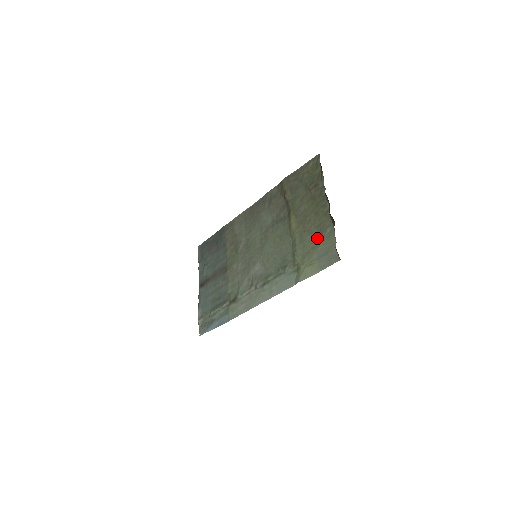
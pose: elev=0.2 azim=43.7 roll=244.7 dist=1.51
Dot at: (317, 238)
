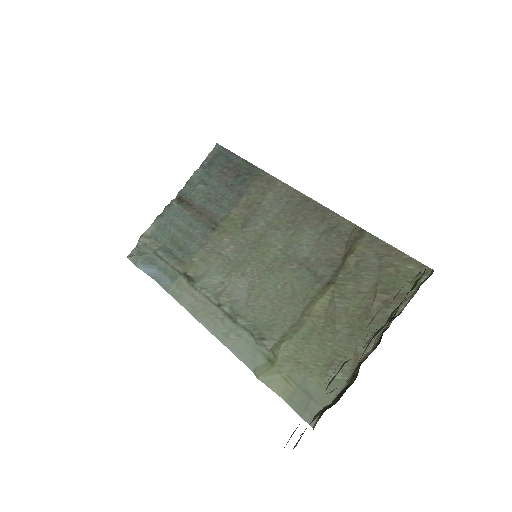
Dot at: (321, 363)
